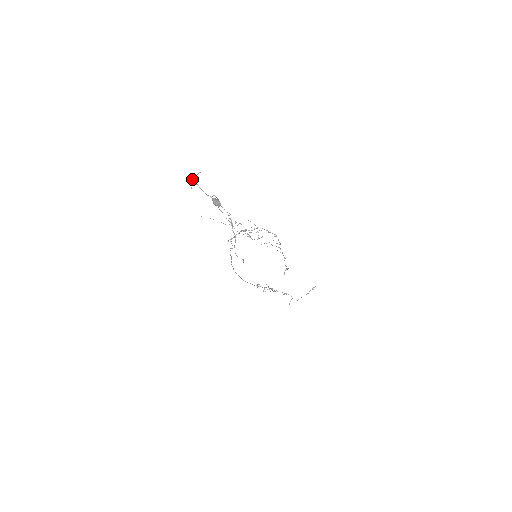
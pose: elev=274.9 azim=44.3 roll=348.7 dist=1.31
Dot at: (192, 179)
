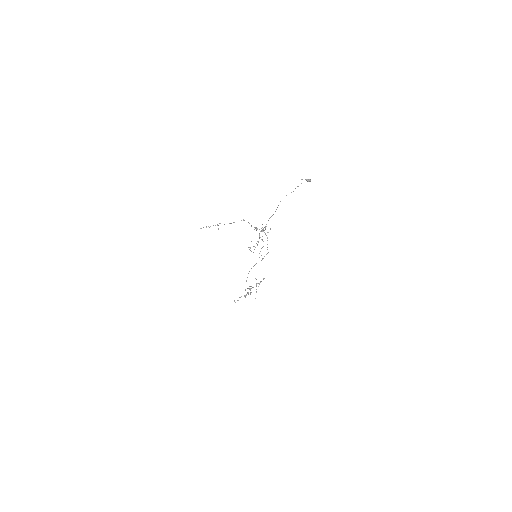
Dot at: occluded
